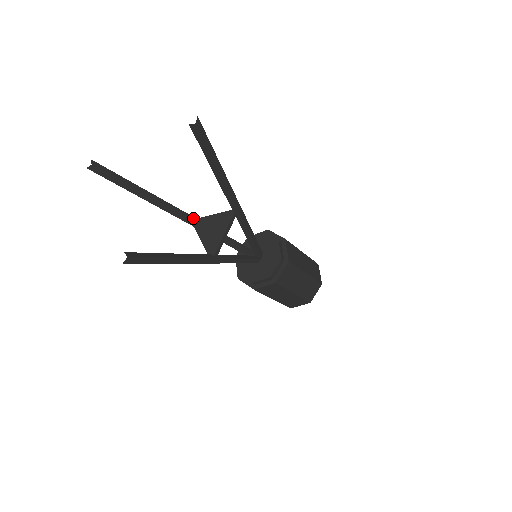
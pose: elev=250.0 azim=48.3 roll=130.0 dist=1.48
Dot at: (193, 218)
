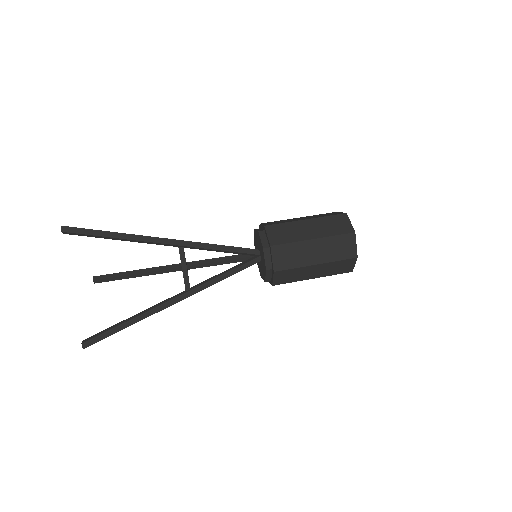
Dot at: occluded
